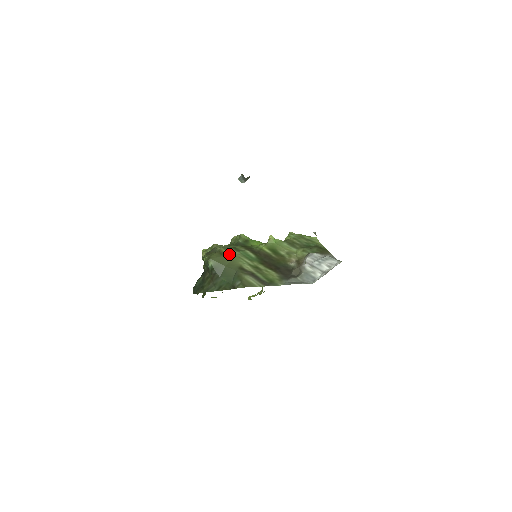
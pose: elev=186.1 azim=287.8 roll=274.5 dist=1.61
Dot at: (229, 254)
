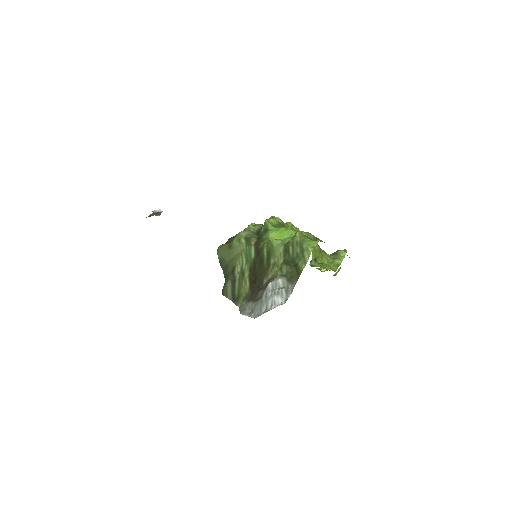
Dot at: (236, 248)
